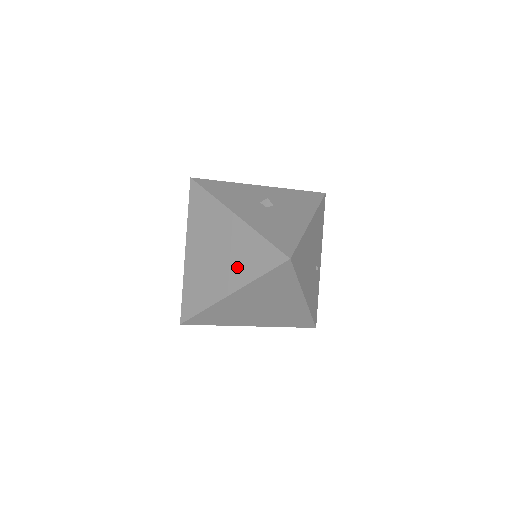
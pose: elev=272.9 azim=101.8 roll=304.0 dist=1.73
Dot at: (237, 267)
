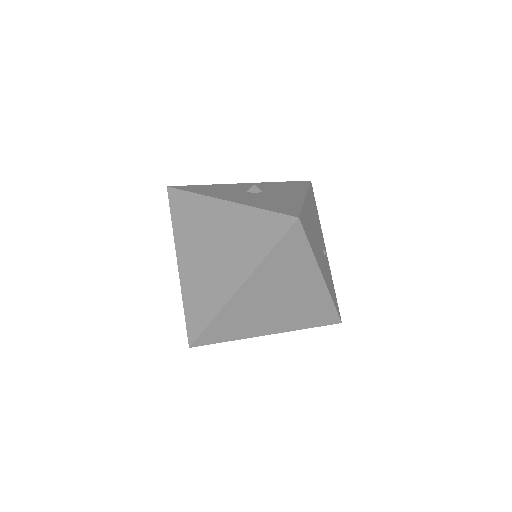
Dot at: (240, 254)
